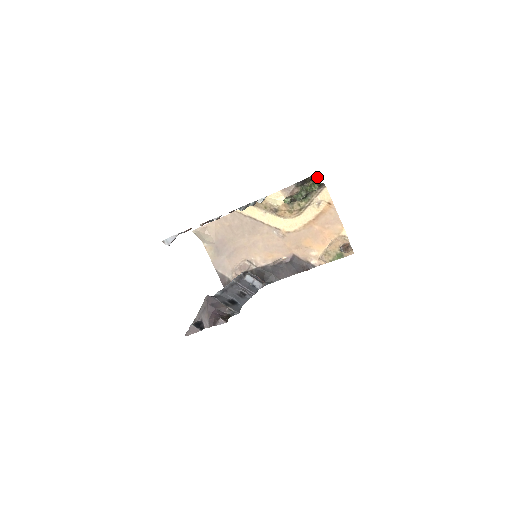
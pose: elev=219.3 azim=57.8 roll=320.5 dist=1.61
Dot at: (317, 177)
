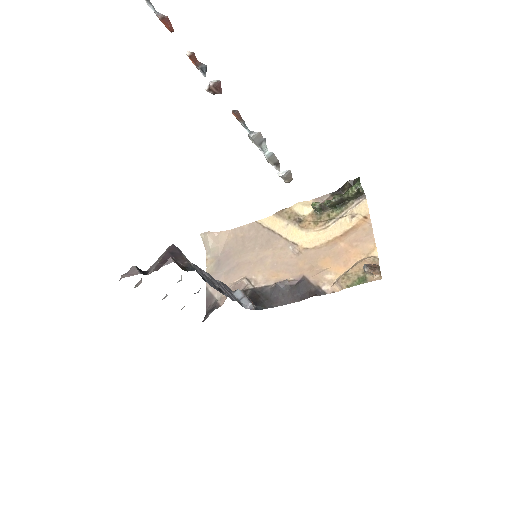
Dot at: (358, 180)
